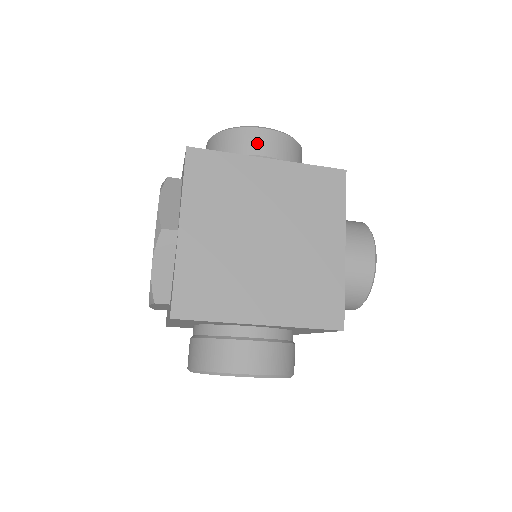
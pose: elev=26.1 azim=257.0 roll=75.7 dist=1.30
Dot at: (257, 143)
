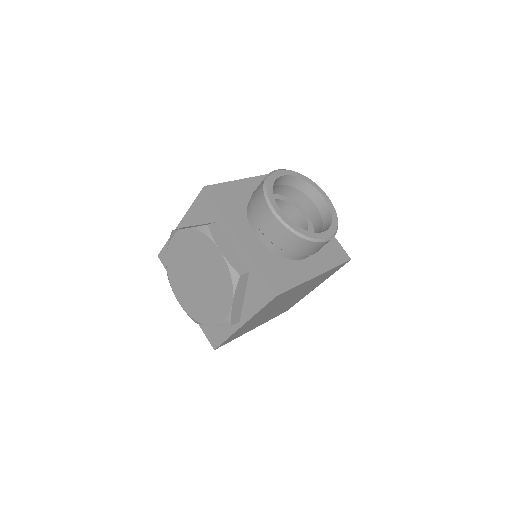
Dot at: (315, 250)
